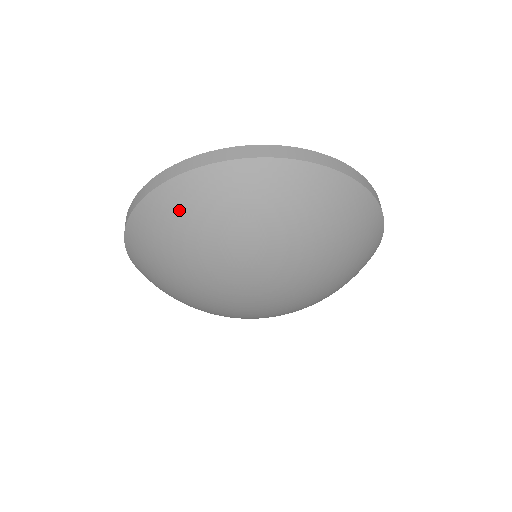
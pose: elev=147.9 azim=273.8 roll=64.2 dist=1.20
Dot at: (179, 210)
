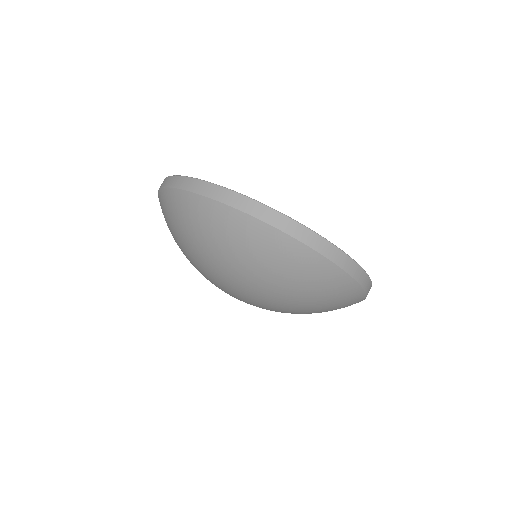
Dot at: (189, 217)
